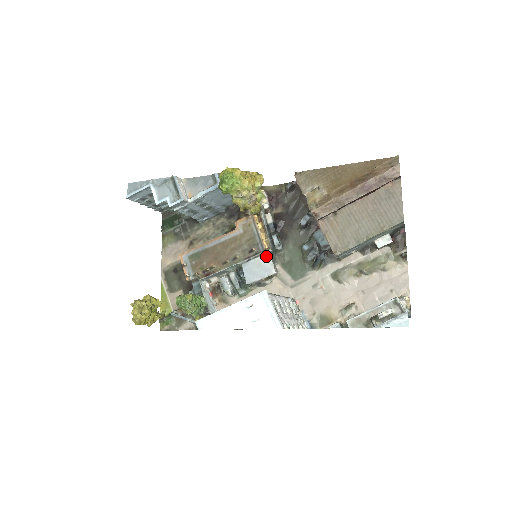
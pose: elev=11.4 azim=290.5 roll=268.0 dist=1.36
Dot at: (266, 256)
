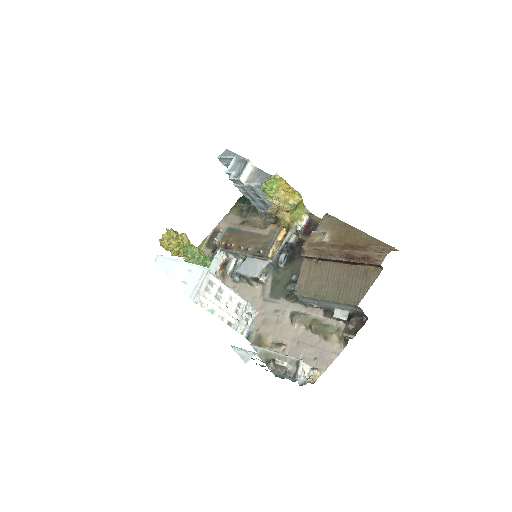
Dot at: (264, 262)
